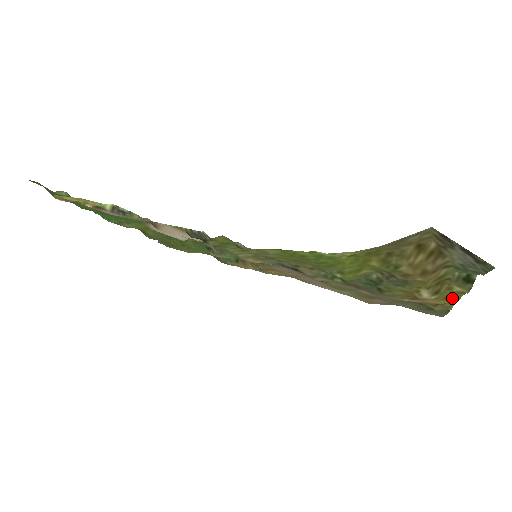
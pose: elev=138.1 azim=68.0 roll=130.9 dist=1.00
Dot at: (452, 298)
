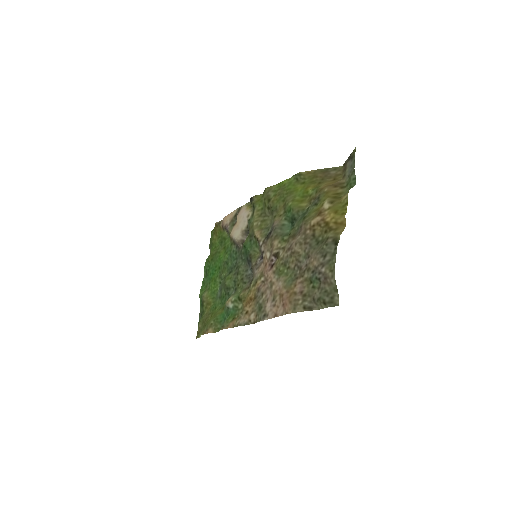
Dot at: (341, 213)
